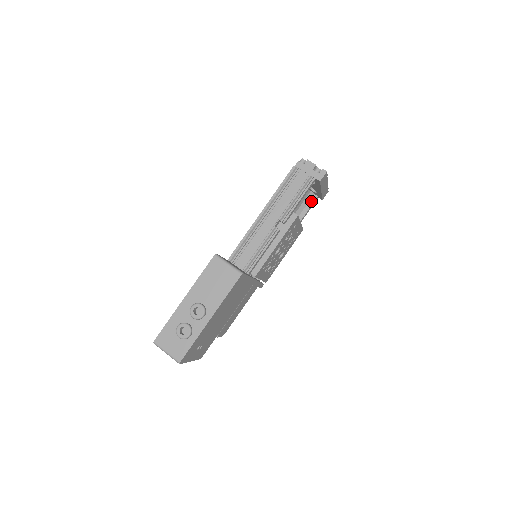
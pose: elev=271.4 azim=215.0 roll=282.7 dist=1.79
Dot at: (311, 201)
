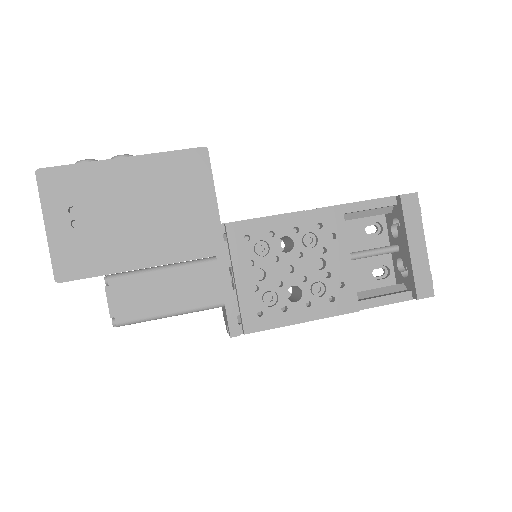
Dot at: (396, 292)
